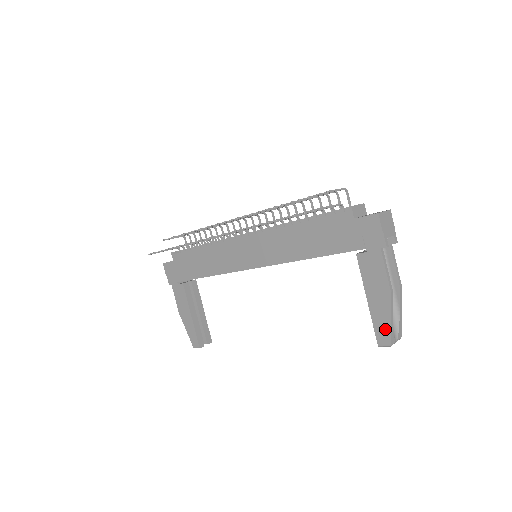
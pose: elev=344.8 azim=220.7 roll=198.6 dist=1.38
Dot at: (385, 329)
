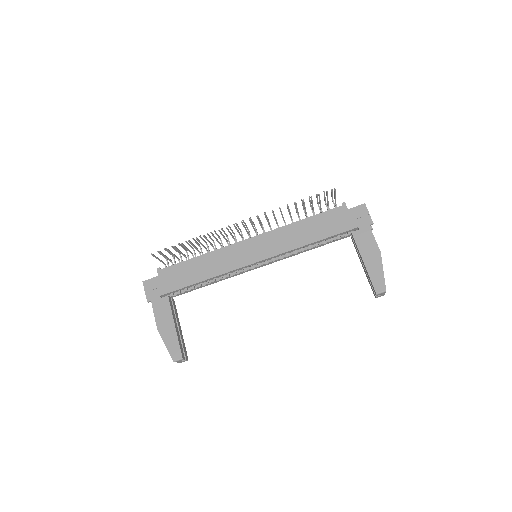
Dot at: (380, 279)
